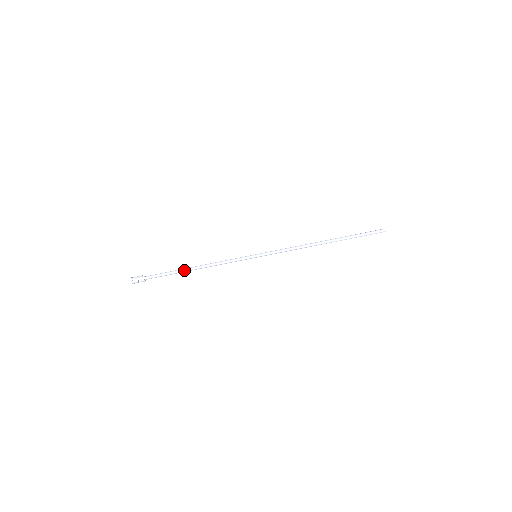
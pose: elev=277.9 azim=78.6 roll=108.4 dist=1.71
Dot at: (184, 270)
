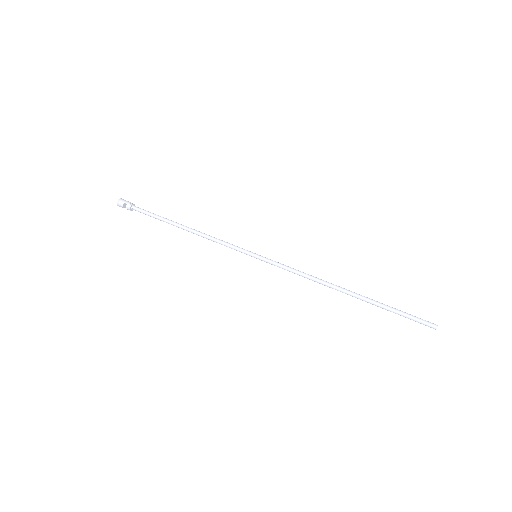
Dot at: (174, 222)
